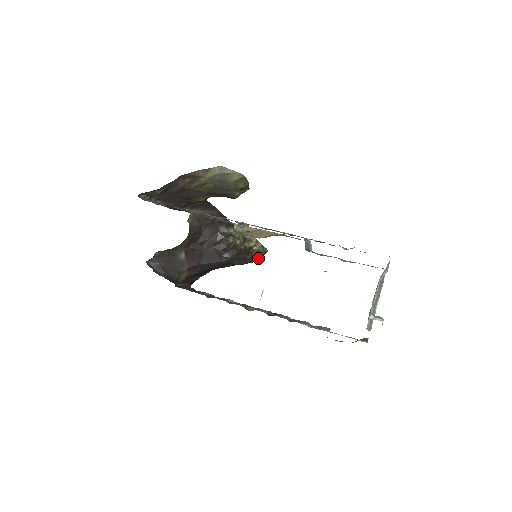
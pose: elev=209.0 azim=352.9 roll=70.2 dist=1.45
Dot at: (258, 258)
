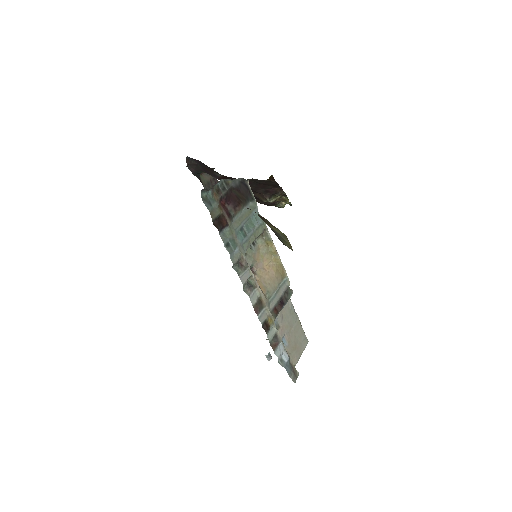
Dot at: occluded
